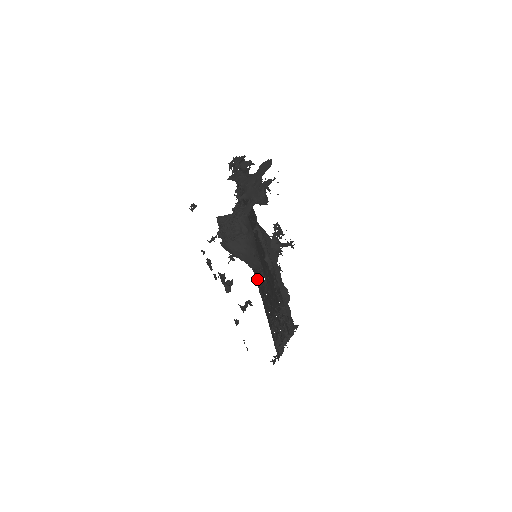
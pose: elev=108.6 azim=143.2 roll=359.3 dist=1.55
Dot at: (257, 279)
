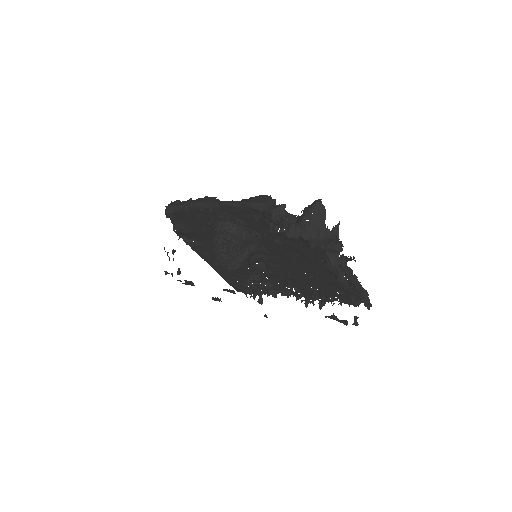
Dot at: (204, 253)
